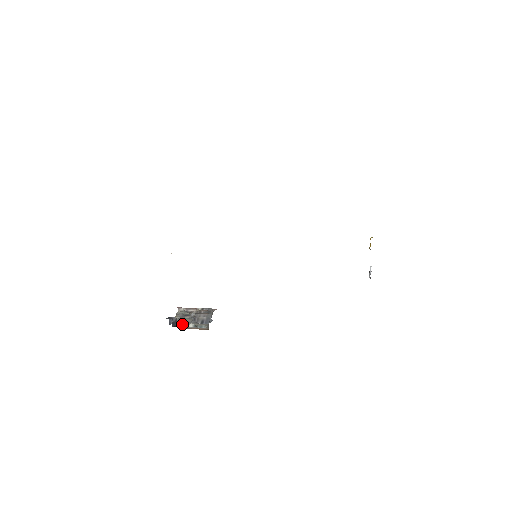
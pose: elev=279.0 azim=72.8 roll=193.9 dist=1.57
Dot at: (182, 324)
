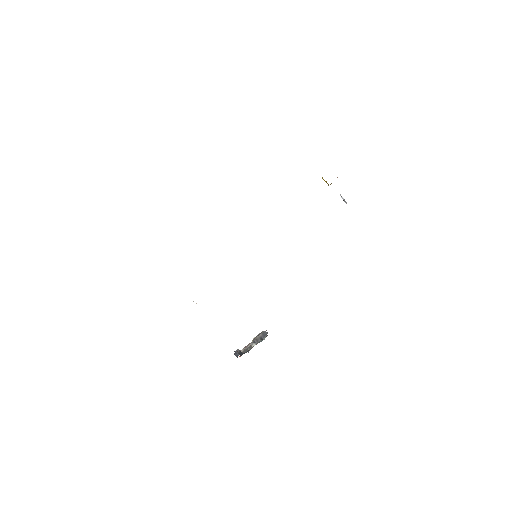
Dot at: occluded
